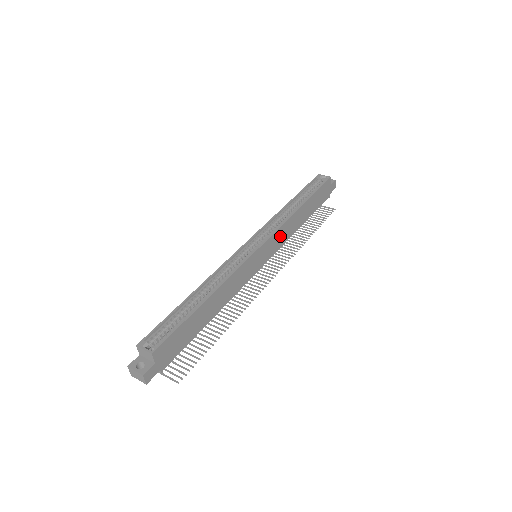
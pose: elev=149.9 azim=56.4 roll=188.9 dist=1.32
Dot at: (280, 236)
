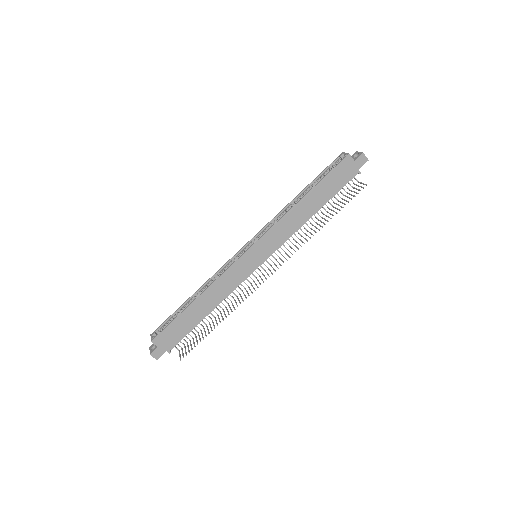
Dot at: (277, 234)
